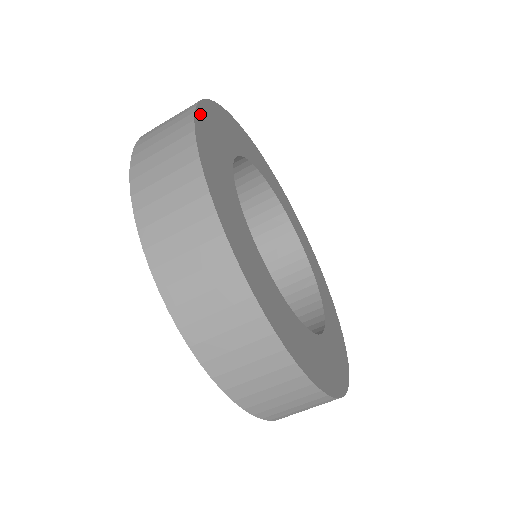
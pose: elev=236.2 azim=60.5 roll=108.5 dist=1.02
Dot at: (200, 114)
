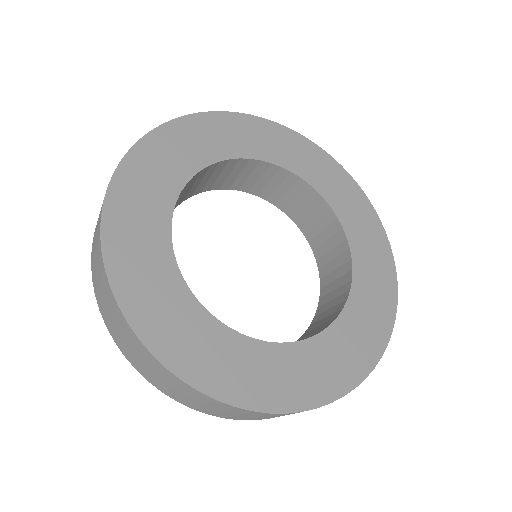
Dot at: (163, 131)
